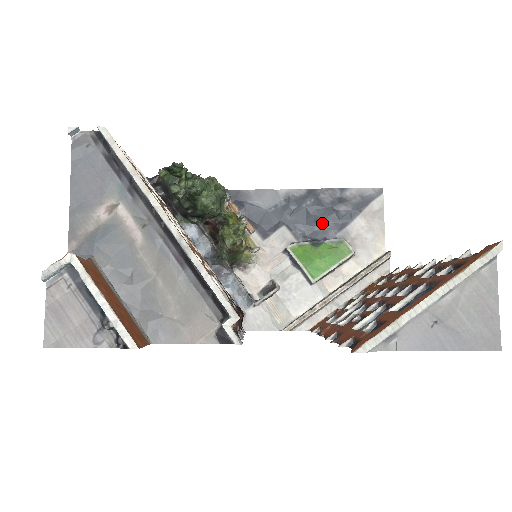
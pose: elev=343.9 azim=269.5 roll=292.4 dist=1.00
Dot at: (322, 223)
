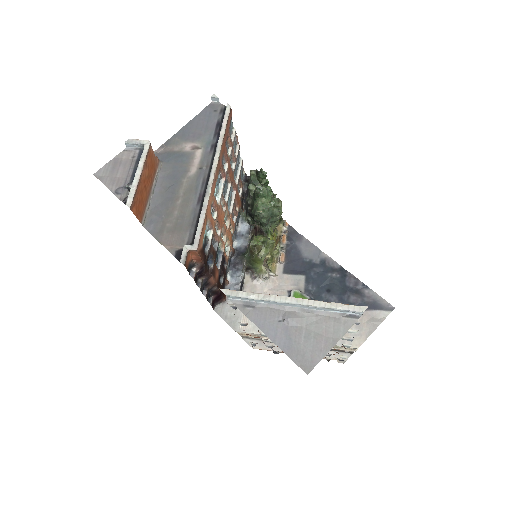
Dot at: (331, 295)
